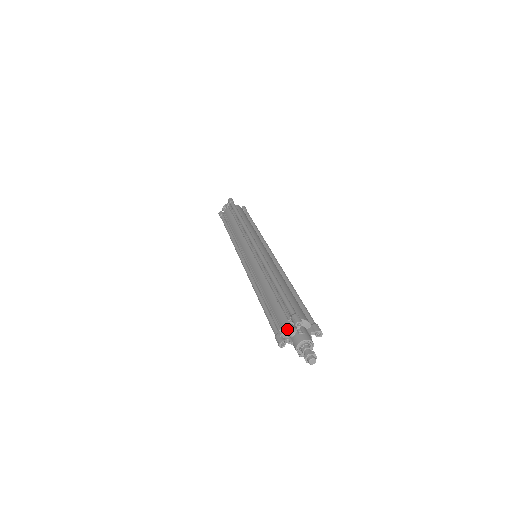
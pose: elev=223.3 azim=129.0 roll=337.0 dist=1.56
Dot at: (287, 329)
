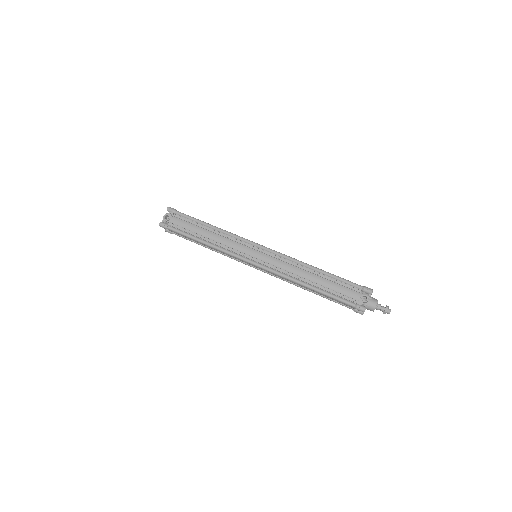
Dot at: (361, 299)
